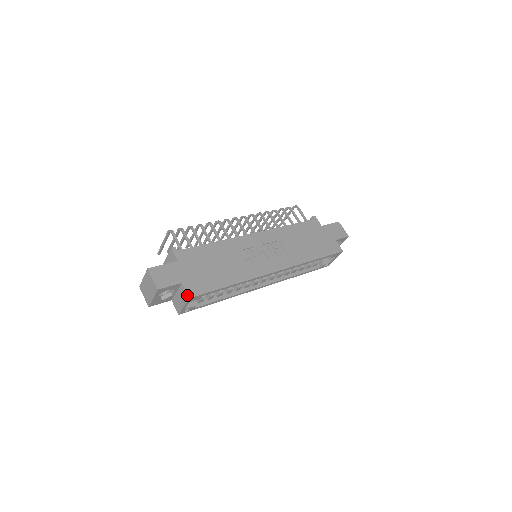
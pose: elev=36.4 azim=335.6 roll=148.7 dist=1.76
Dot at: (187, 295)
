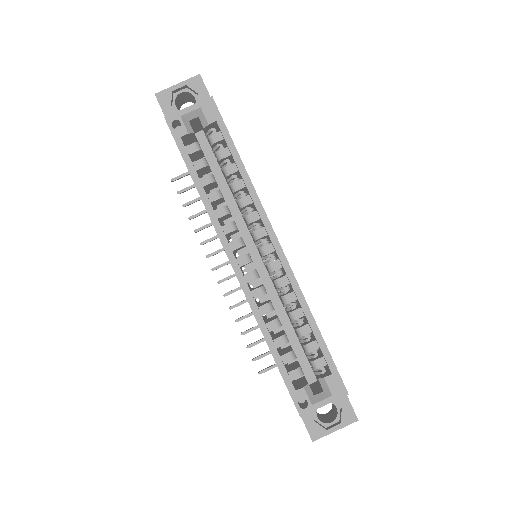
Dot at: (212, 98)
